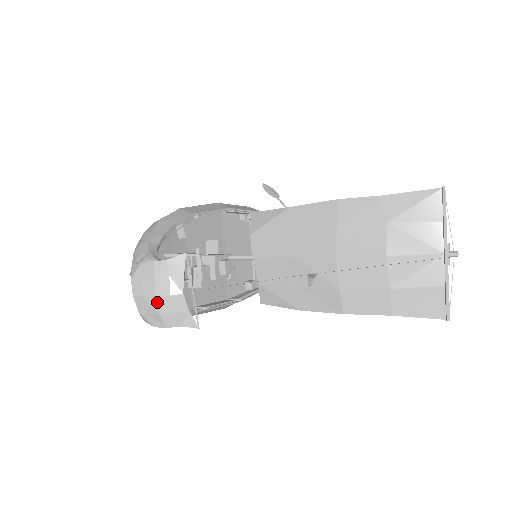
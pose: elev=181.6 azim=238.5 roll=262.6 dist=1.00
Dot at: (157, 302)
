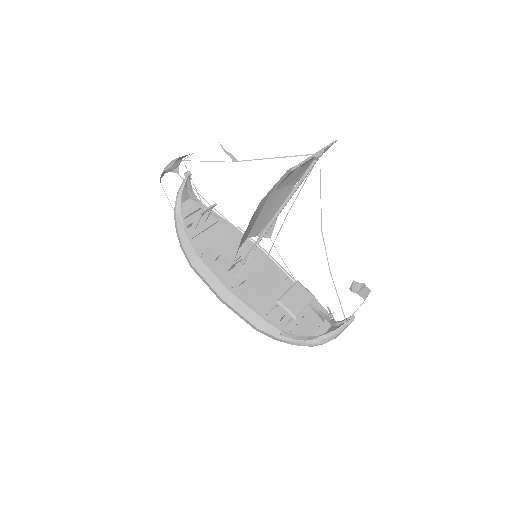
Dot at: occluded
